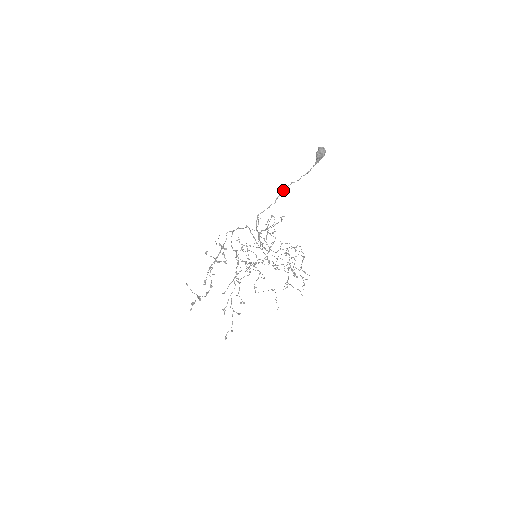
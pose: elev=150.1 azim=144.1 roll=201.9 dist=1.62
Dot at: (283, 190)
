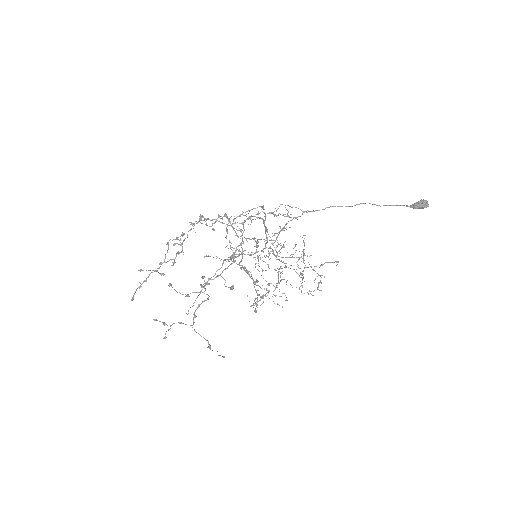
Dot at: occluded
